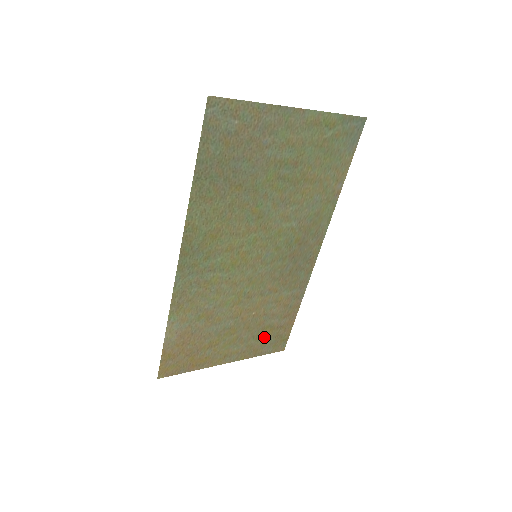
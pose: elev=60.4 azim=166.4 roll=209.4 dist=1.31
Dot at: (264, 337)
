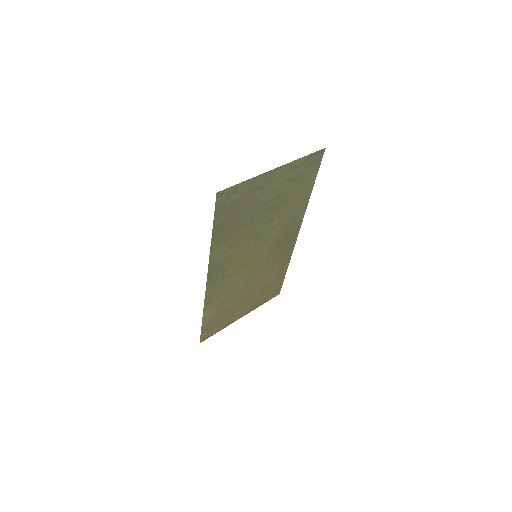
Dot at: (265, 293)
